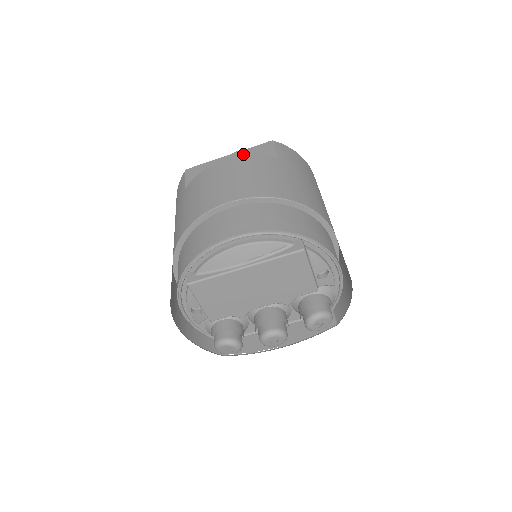
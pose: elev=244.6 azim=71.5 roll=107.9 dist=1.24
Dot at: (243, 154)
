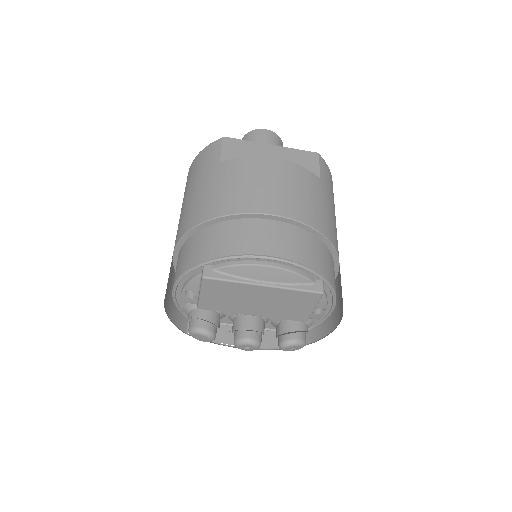
Dot at: (287, 153)
